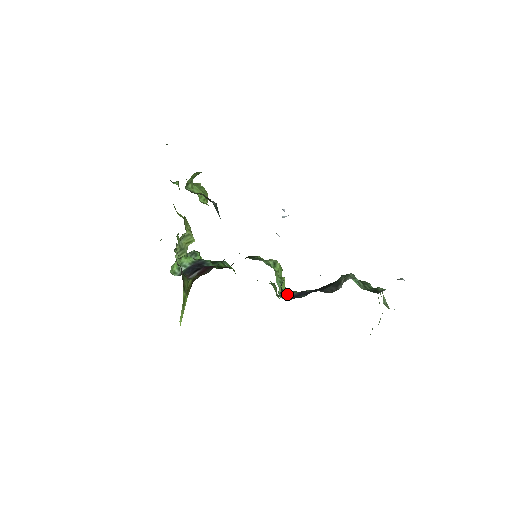
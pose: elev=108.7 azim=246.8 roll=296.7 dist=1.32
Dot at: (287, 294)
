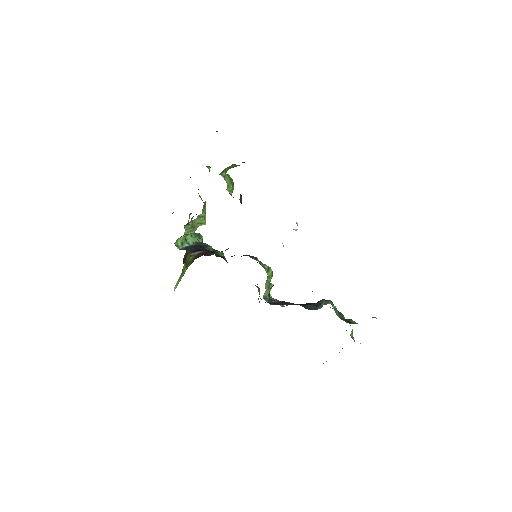
Dot at: occluded
